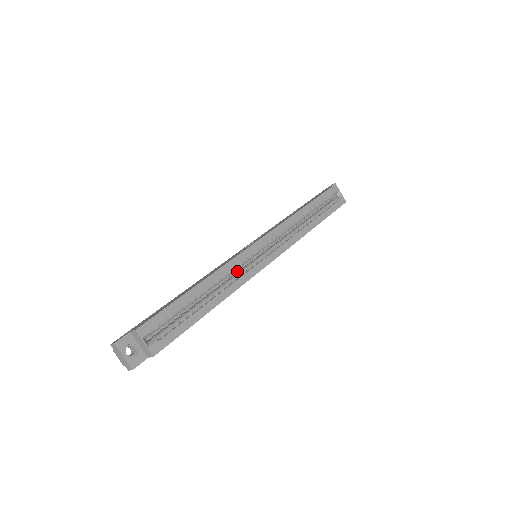
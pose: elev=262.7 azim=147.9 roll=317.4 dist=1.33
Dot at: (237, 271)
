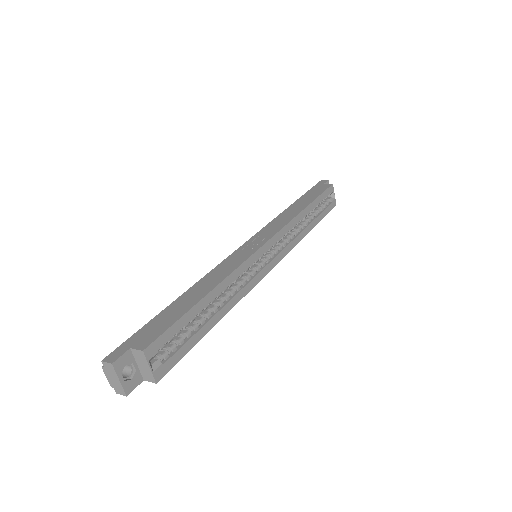
Dot at: occluded
